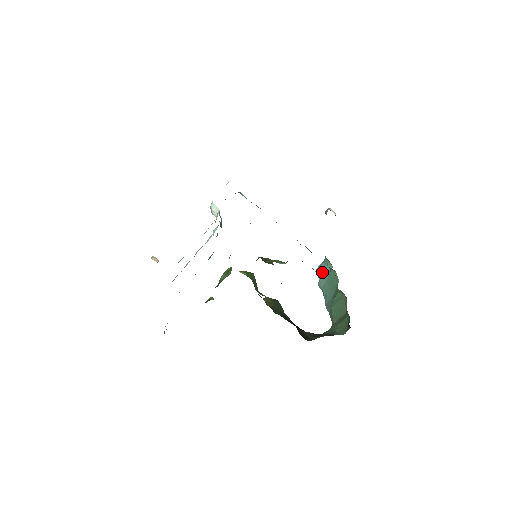
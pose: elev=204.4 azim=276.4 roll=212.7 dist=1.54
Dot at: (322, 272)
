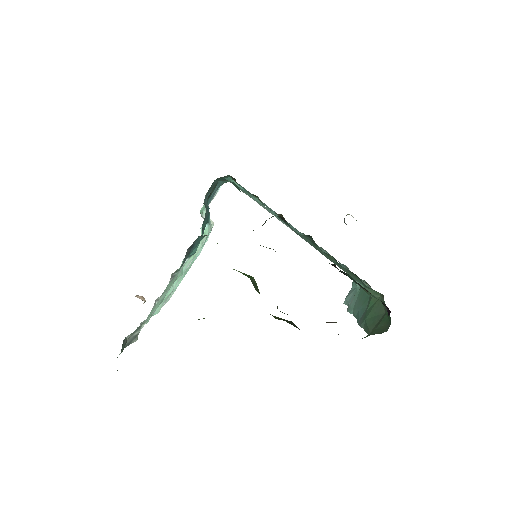
Dot at: (351, 297)
